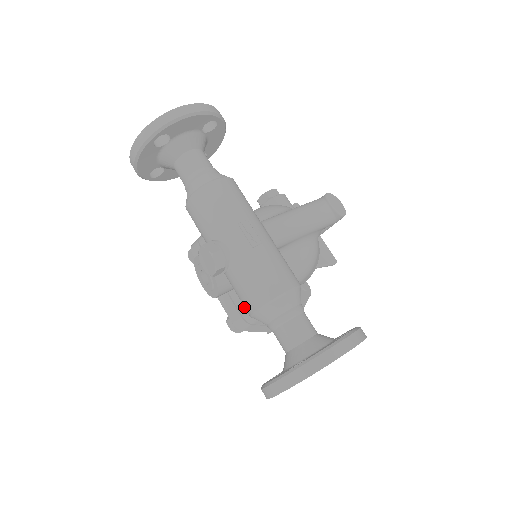
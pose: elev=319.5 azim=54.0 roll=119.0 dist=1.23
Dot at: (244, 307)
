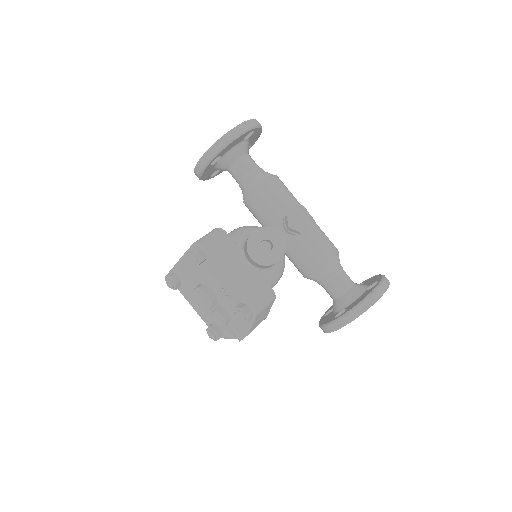
Dot at: (262, 291)
